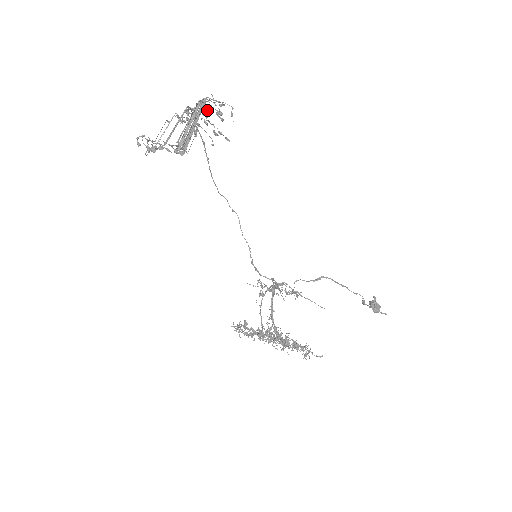
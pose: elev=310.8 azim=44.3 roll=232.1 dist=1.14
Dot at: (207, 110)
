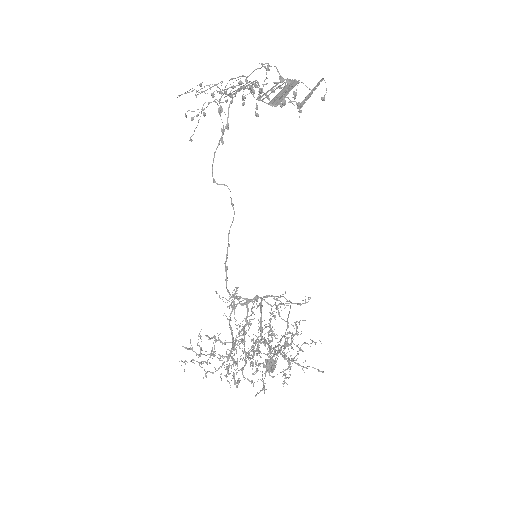
Dot at: occluded
